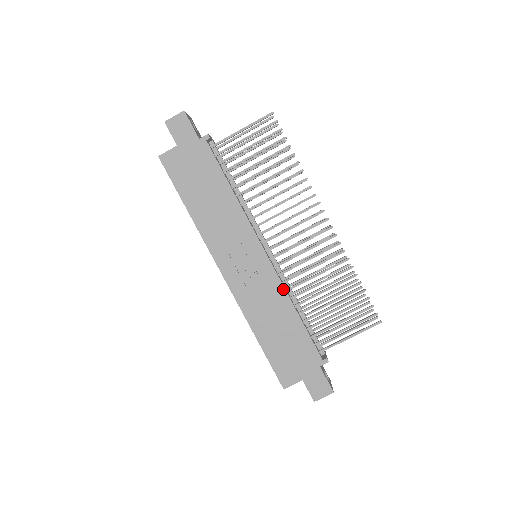
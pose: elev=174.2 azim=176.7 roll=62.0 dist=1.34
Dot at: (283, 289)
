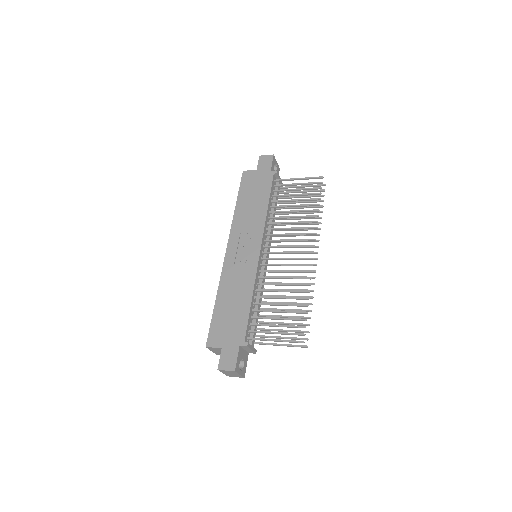
Dot at: (254, 278)
